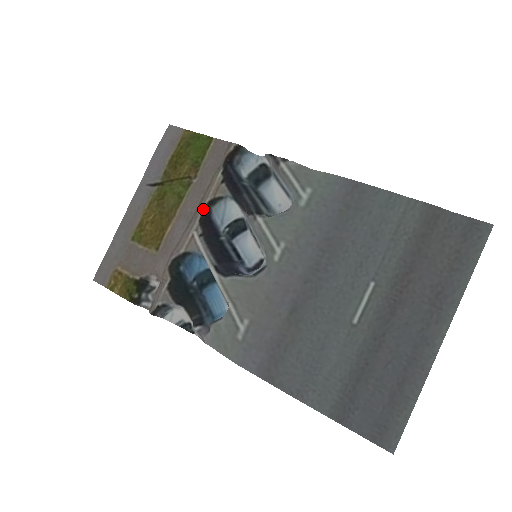
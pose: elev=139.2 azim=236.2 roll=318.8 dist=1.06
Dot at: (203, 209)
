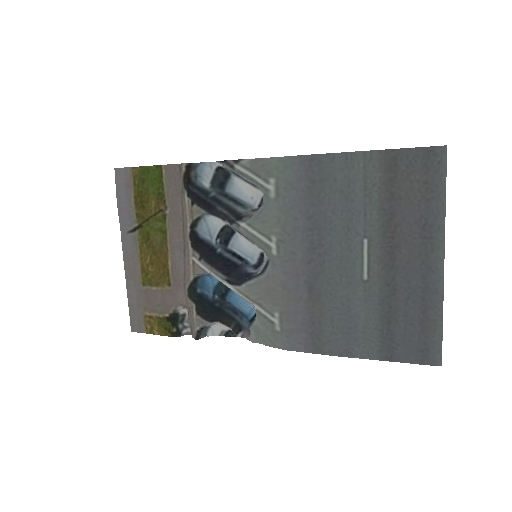
Dot at: (189, 235)
